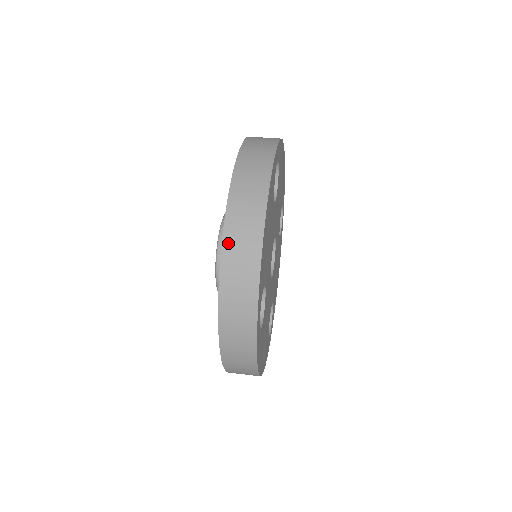
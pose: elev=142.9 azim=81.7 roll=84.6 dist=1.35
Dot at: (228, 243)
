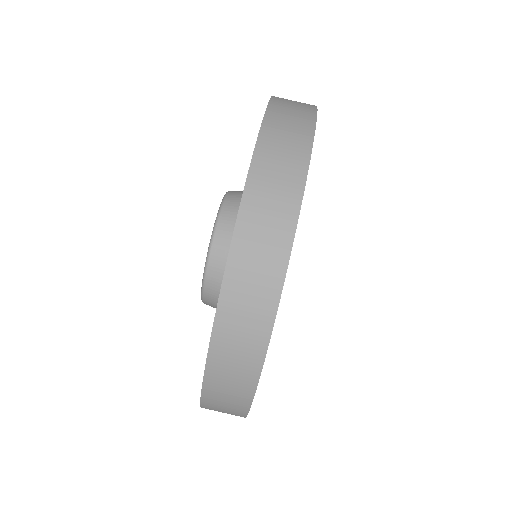
Dot at: (208, 398)
